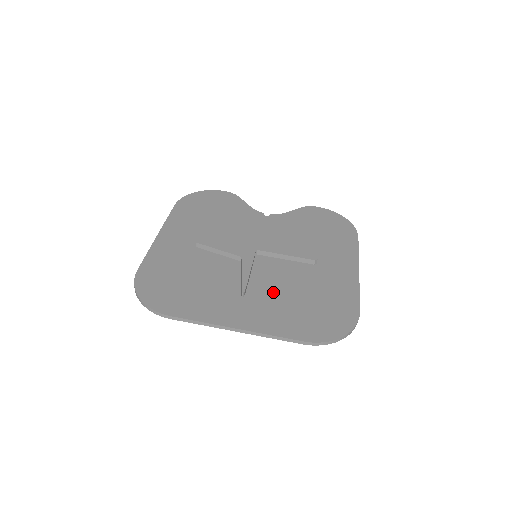
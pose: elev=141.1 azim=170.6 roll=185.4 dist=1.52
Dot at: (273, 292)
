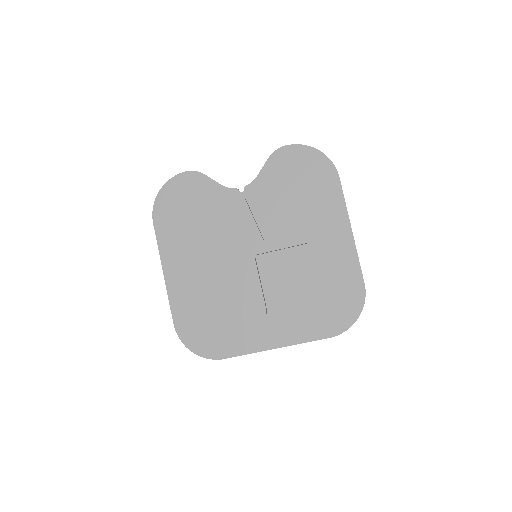
Dot at: (288, 296)
